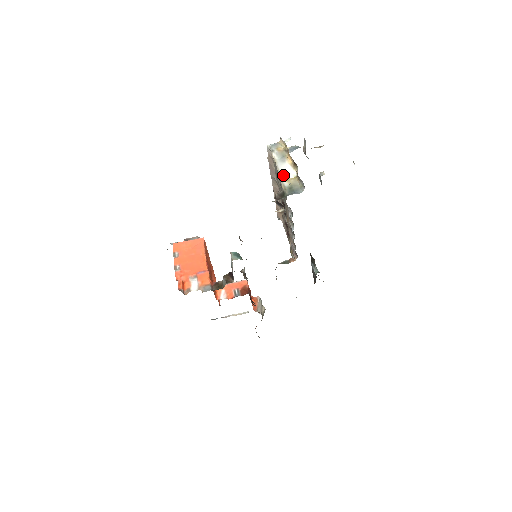
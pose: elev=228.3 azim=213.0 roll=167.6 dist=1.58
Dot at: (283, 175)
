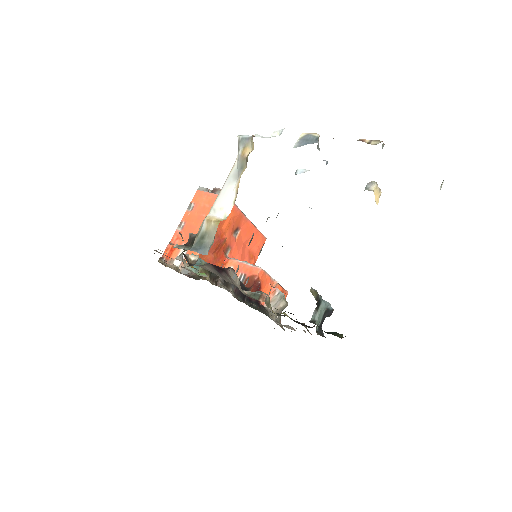
Dot at: (215, 205)
